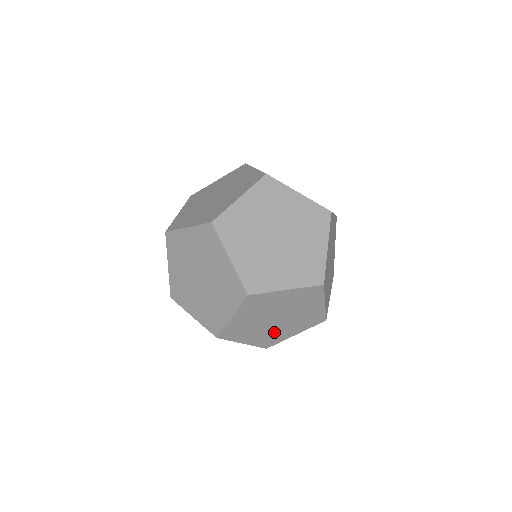
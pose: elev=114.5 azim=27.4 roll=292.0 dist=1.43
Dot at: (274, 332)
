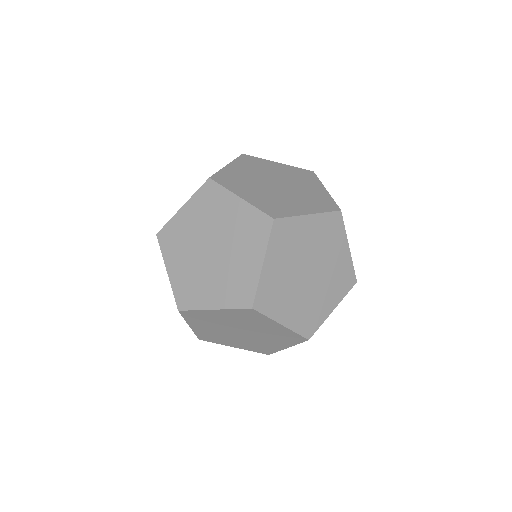
Dot at: (224, 336)
